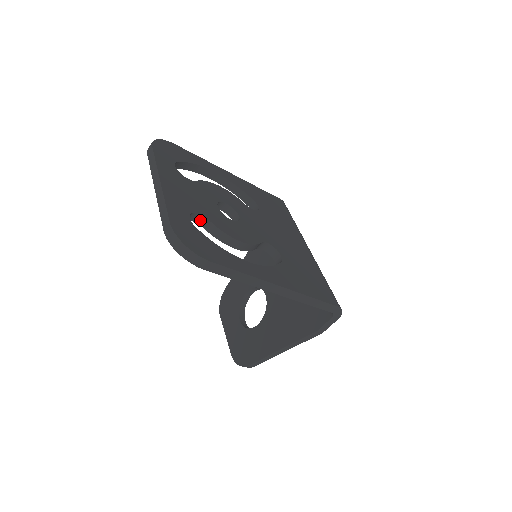
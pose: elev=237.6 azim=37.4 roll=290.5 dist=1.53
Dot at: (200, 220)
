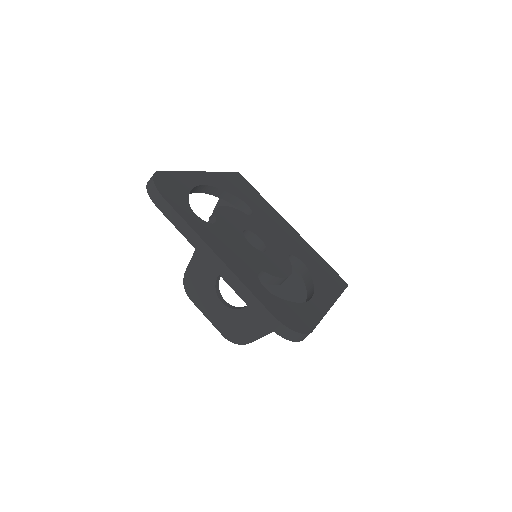
Dot at: occluded
